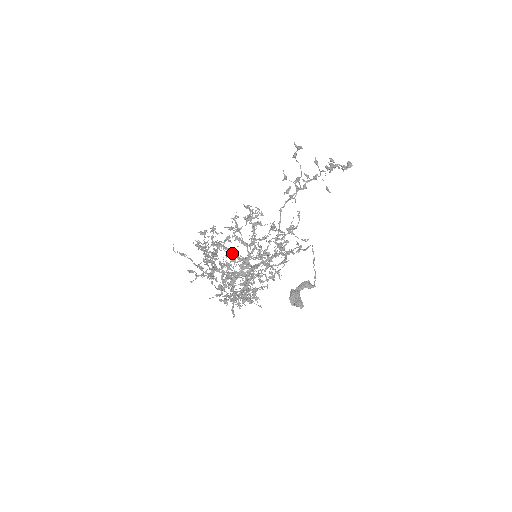
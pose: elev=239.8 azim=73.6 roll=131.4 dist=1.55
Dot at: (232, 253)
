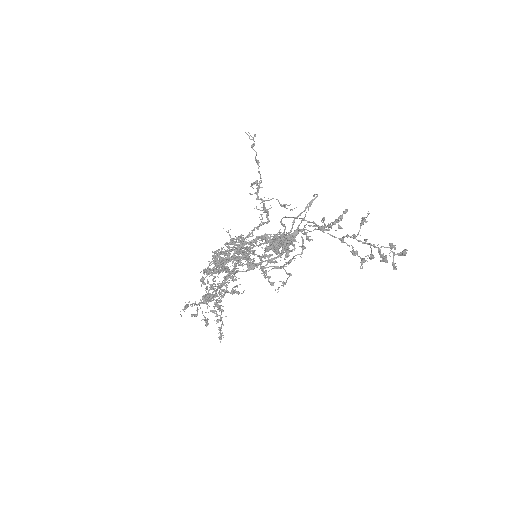
Dot at: (232, 257)
